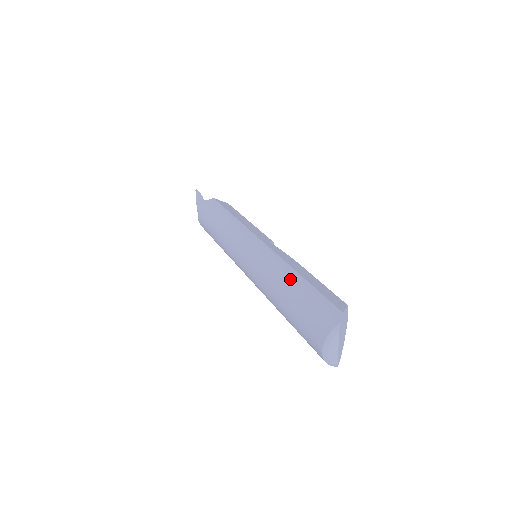
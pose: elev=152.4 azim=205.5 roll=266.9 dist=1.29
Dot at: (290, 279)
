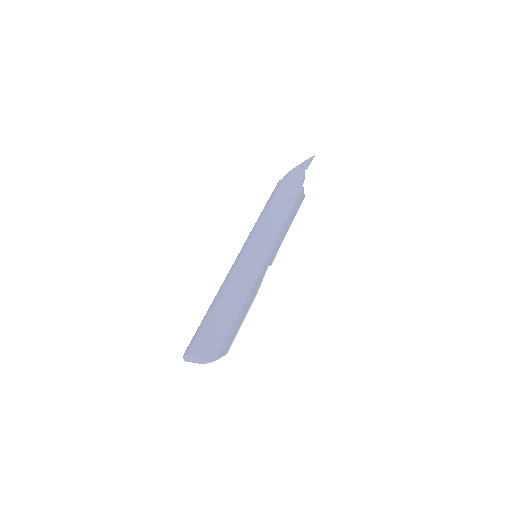
Dot at: (234, 308)
